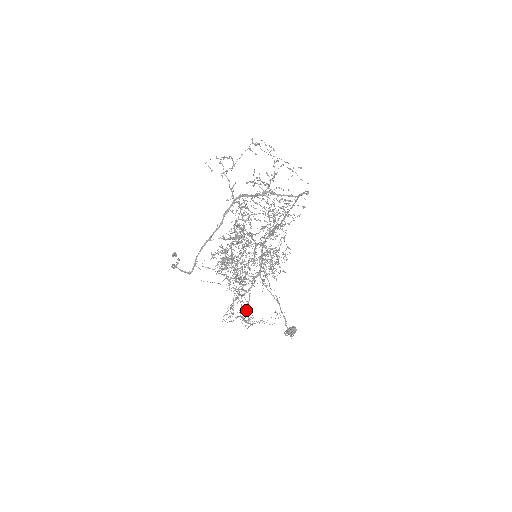
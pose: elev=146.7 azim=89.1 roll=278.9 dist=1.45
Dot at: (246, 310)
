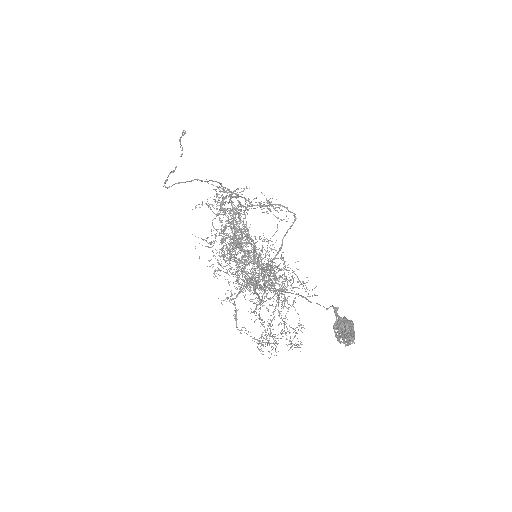
Dot at: occluded
